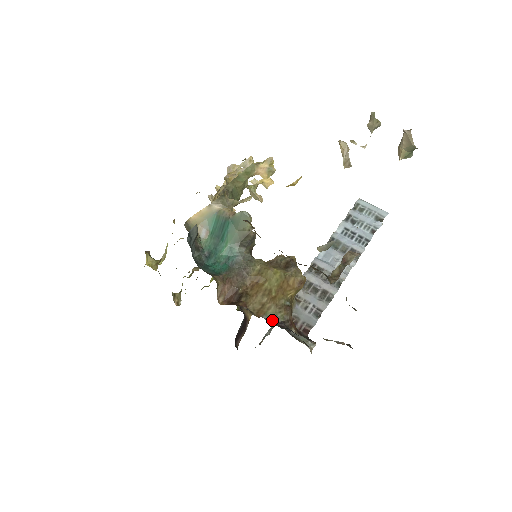
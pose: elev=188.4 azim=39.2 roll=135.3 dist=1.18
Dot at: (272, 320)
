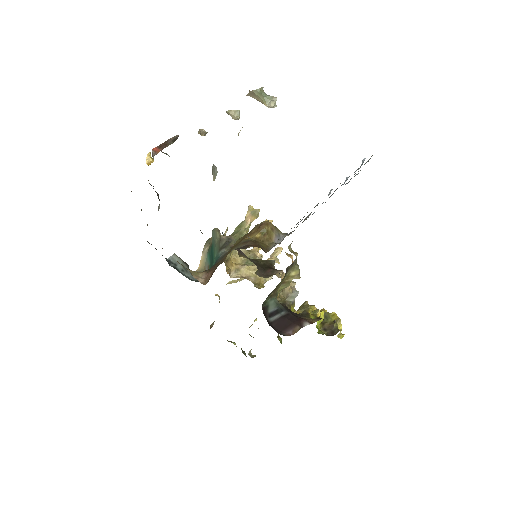
Dot at: occluded
